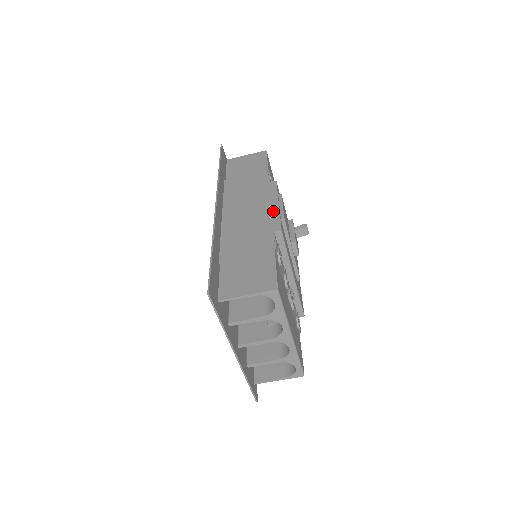
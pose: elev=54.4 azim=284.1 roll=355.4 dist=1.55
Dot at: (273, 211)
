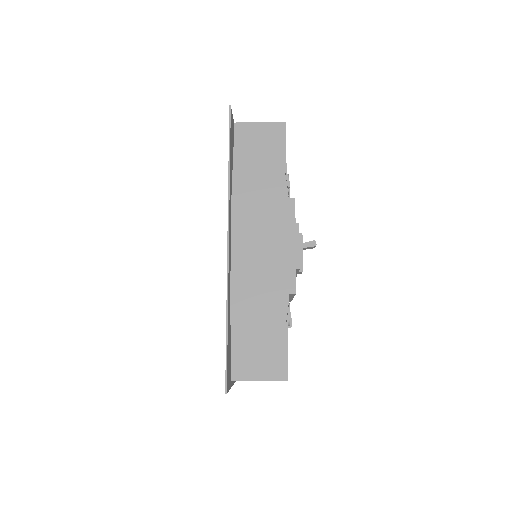
Dot at: (289, 257)
